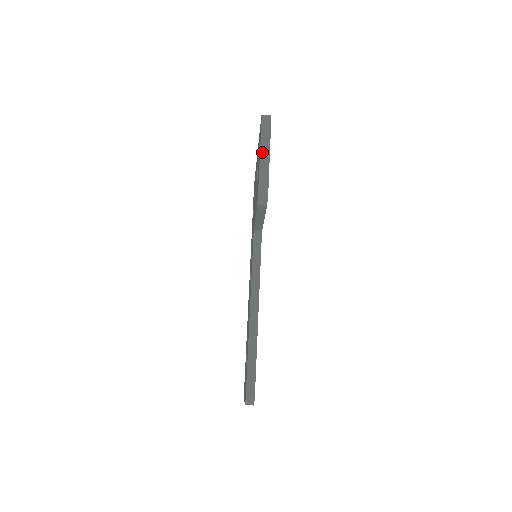
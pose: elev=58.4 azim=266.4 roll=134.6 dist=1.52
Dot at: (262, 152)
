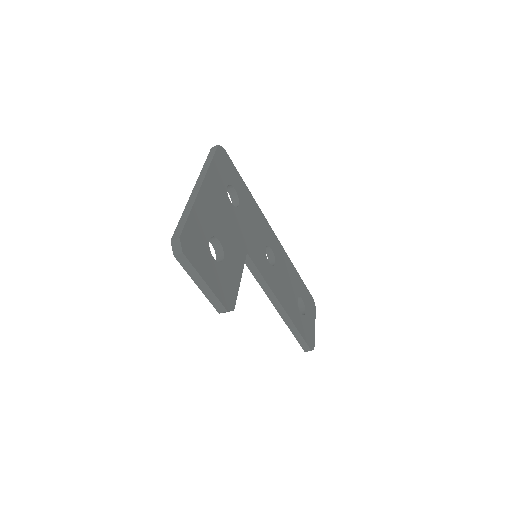
Dot at: (198, 284)
